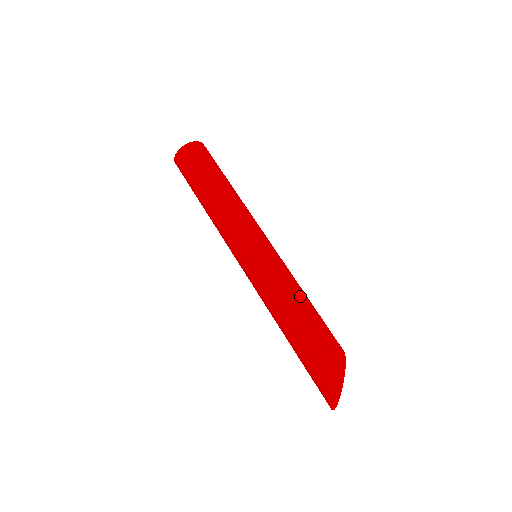
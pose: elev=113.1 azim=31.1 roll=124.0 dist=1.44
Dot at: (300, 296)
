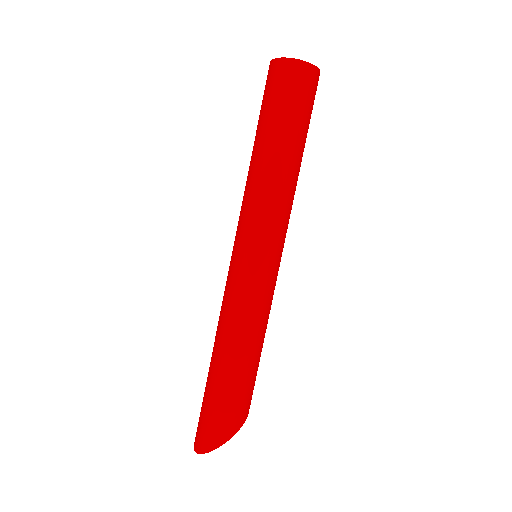
Dot at: occluded
